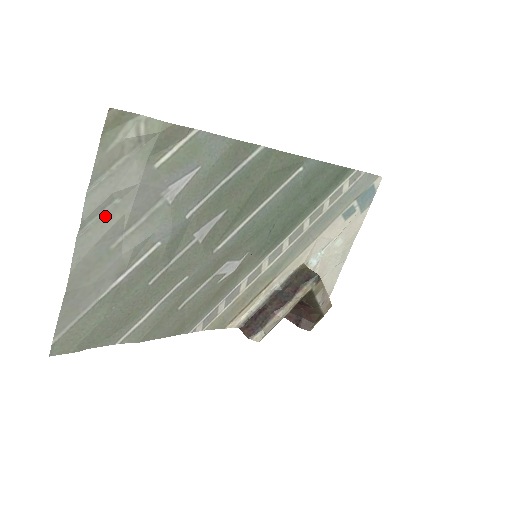
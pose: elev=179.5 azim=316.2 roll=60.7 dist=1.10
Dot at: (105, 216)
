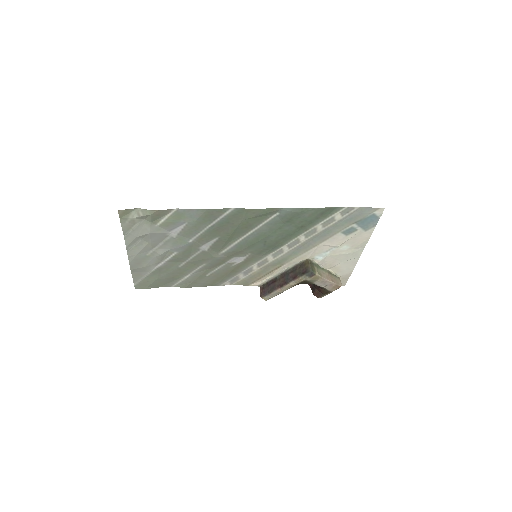
Dot at: (138, 244)
